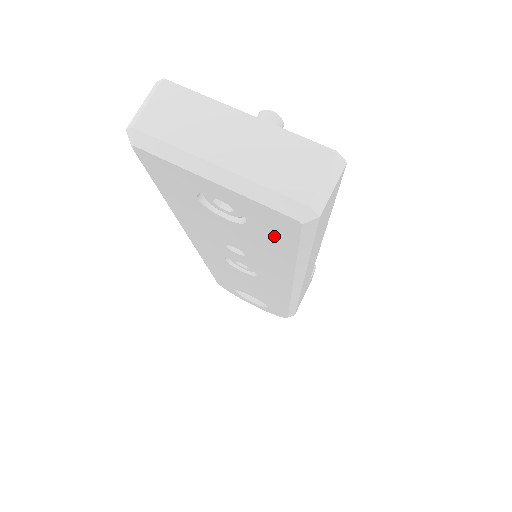
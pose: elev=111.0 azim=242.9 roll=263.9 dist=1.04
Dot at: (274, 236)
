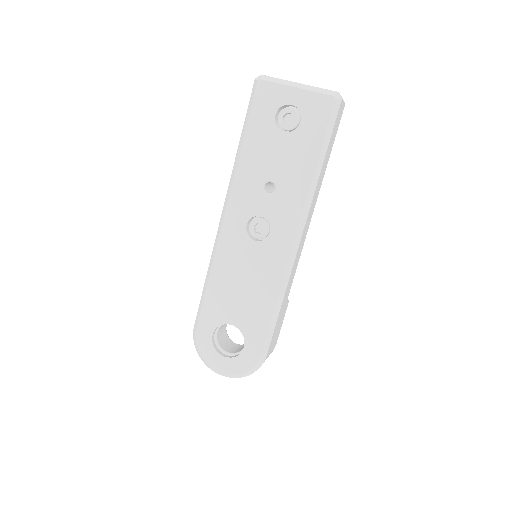
Dot at: (313, 130)
